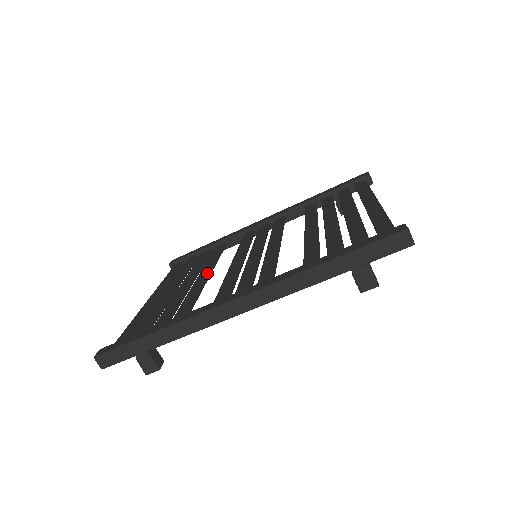
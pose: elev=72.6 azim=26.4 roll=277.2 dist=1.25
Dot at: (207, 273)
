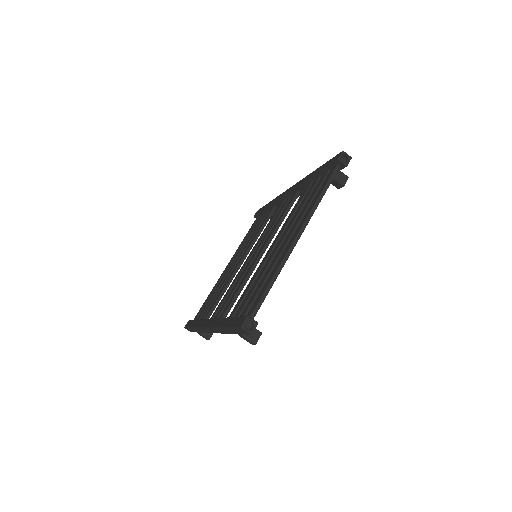
Dot at: (241, 260)
